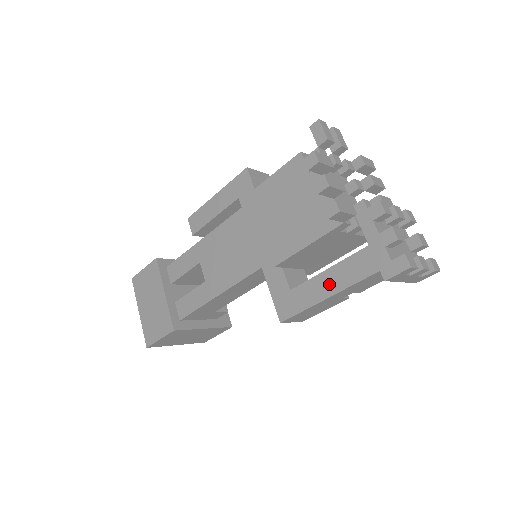
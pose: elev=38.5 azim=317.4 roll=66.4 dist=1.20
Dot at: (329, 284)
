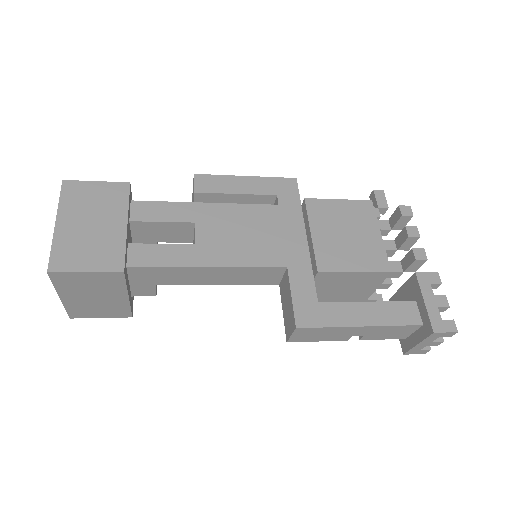
Dot at: (365, 315)
